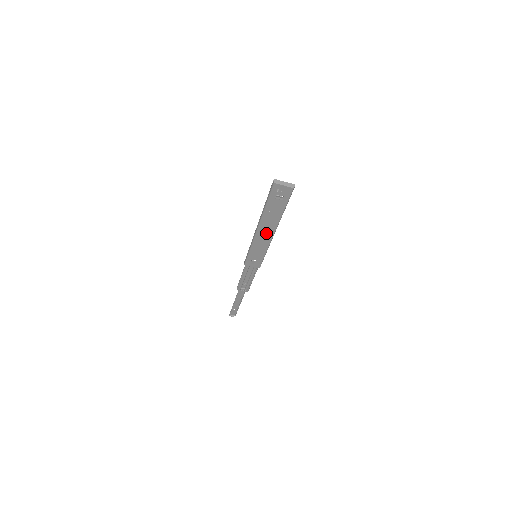
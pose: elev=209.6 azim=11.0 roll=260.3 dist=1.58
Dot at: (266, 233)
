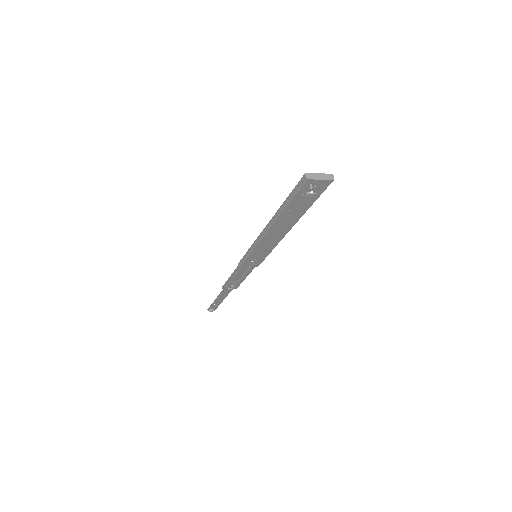
Dot at: (278, 233)
